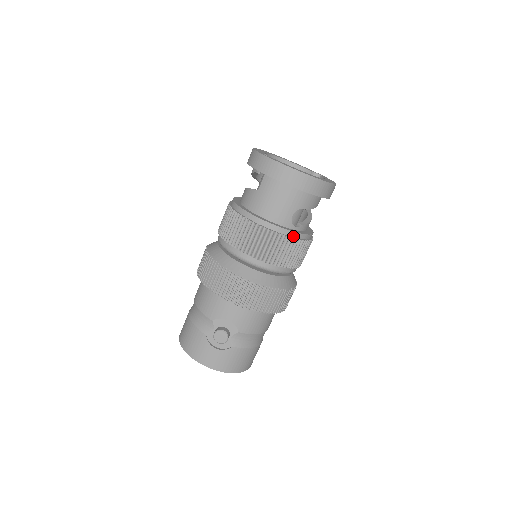
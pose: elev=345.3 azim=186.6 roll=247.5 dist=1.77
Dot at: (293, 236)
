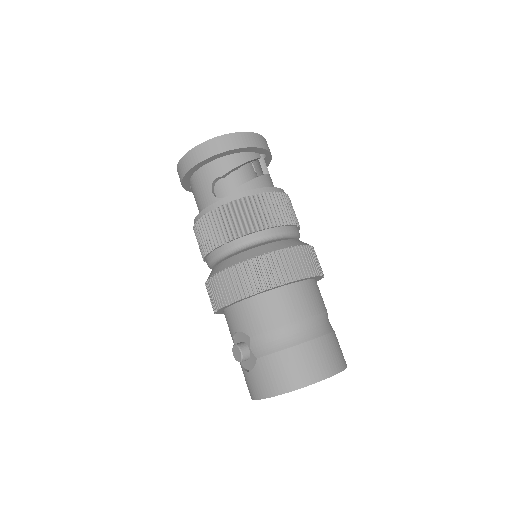
Dot at: (219, 206)
